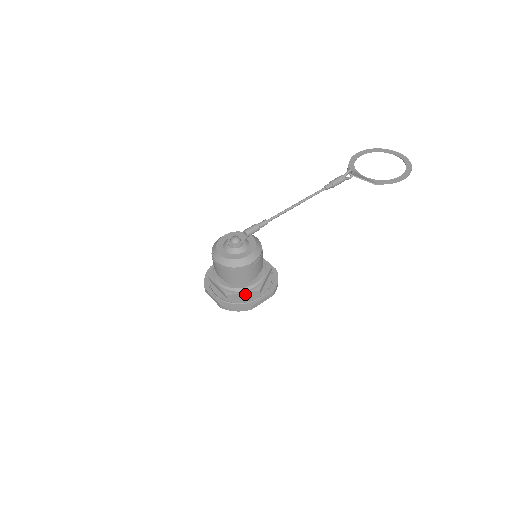
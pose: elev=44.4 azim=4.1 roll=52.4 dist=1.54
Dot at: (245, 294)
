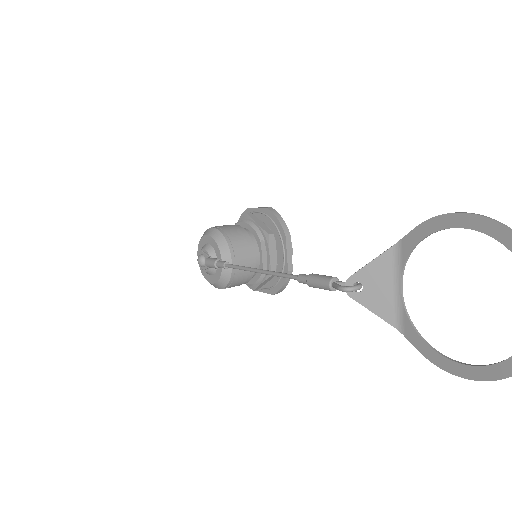
Dot at: occluded
